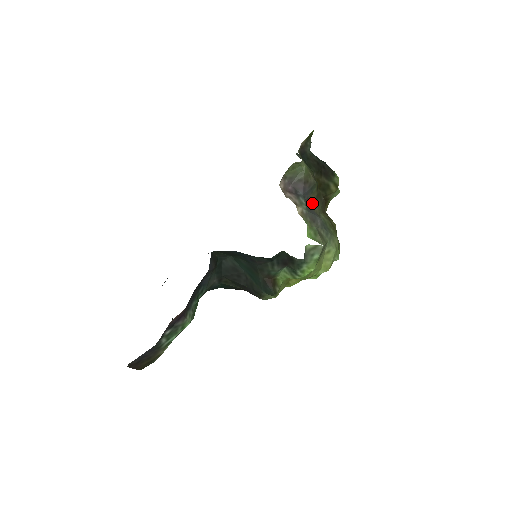
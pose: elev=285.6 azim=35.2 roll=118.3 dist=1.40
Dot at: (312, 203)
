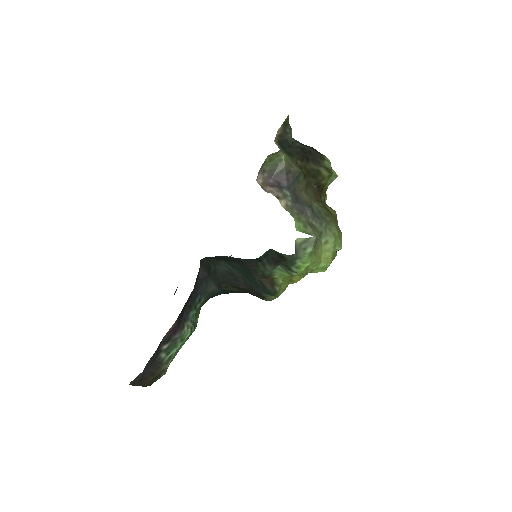
Dot at: (301, 193)
